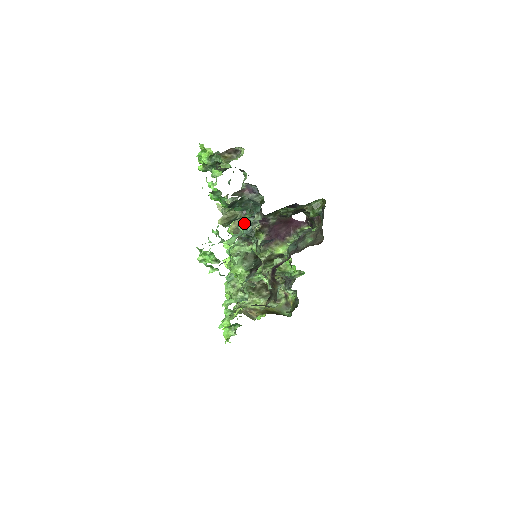
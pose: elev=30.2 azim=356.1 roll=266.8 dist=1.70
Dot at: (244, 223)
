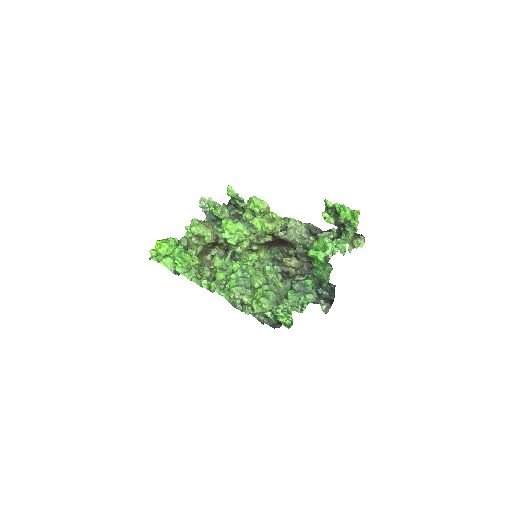
Dot at: (305, 281)
